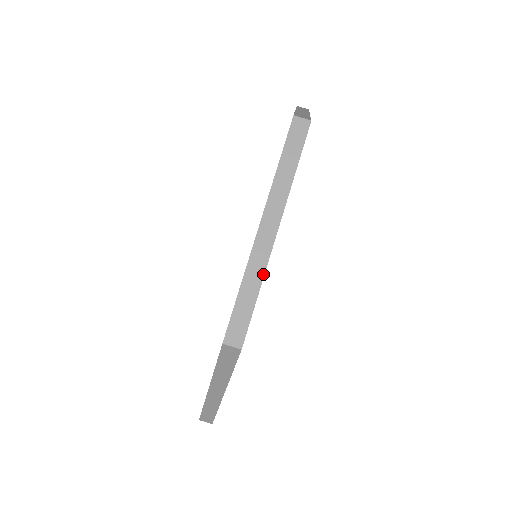
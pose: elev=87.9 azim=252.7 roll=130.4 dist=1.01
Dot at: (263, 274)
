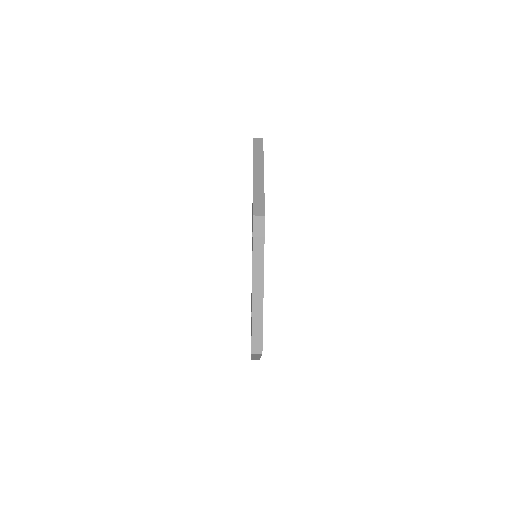
Dot at: (262, 313)
